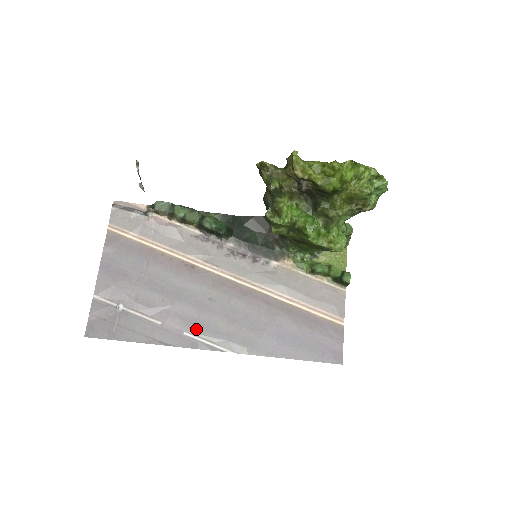
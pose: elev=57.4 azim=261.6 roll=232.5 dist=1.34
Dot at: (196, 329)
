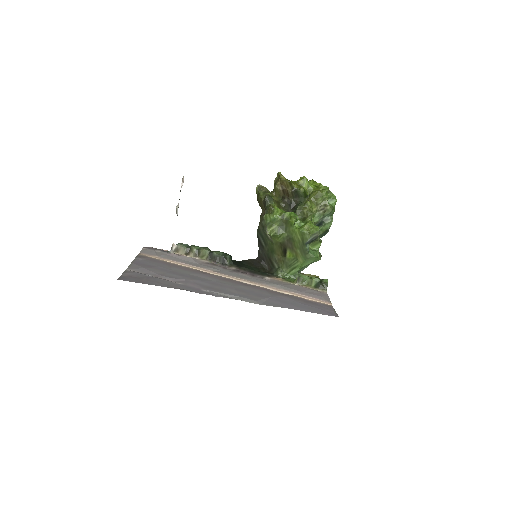
Dot at: (212, 290)
